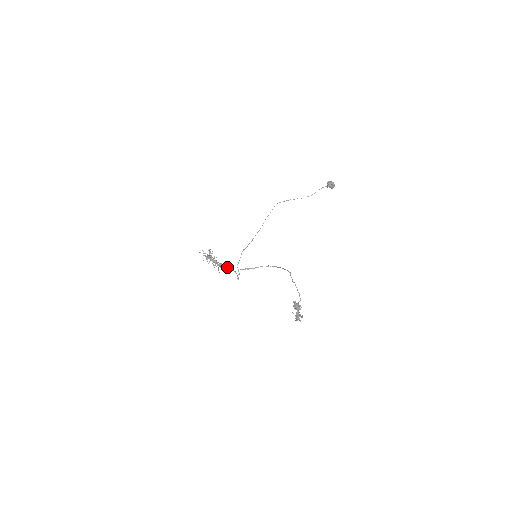
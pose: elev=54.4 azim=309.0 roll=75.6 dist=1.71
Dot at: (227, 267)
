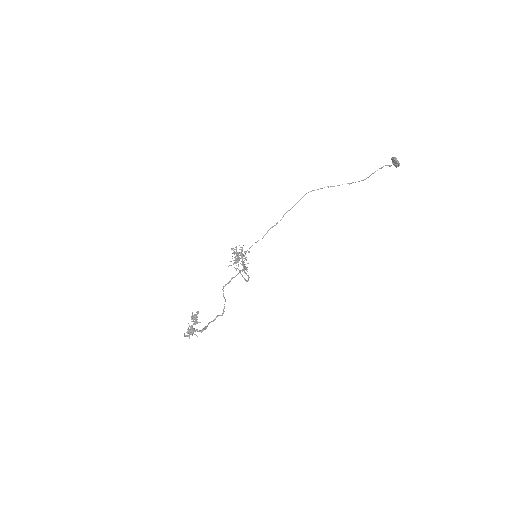
Dot at: (245, 267)
